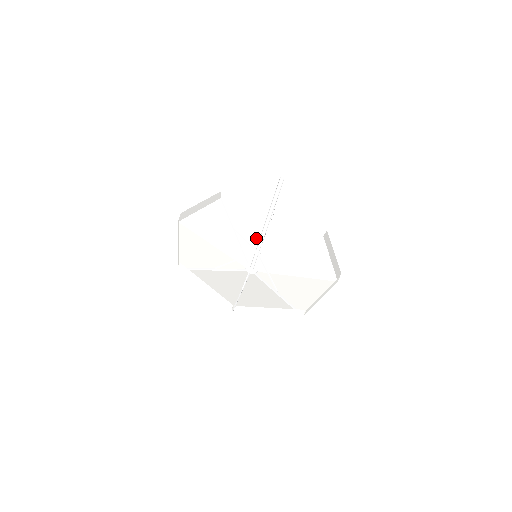
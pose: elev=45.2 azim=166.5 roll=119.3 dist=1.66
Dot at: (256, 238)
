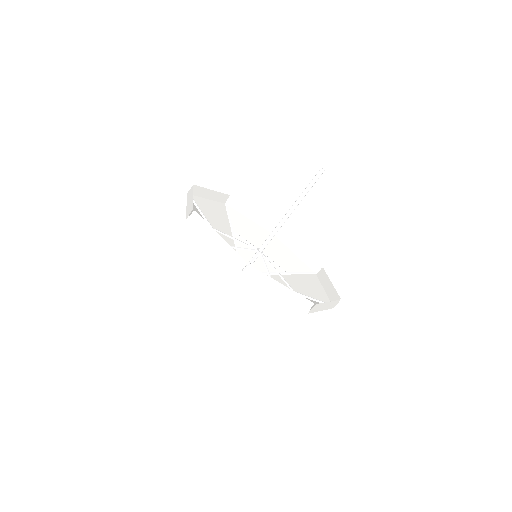
Dot at: (273, 269)
